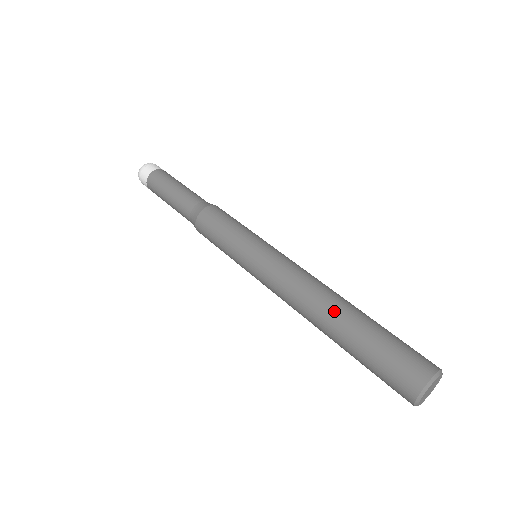
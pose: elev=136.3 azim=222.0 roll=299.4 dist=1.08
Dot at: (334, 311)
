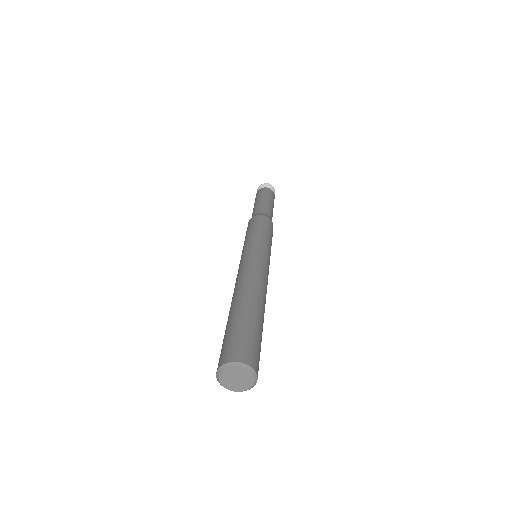
Dot at: (253, 297)
